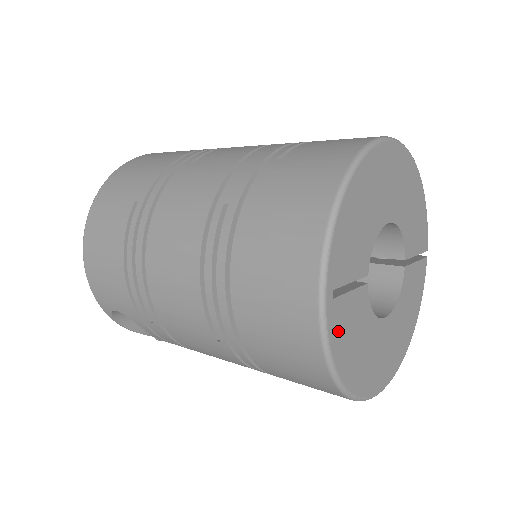
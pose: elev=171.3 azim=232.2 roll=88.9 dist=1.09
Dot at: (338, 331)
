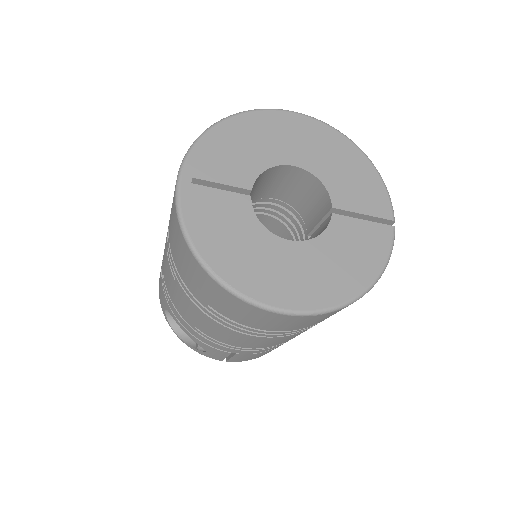
Dot at: (196, 209)
